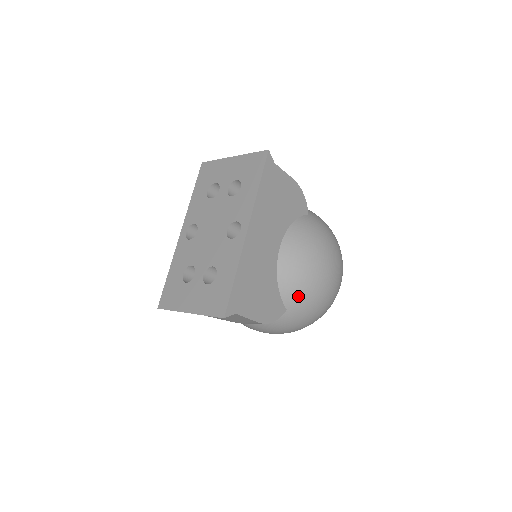
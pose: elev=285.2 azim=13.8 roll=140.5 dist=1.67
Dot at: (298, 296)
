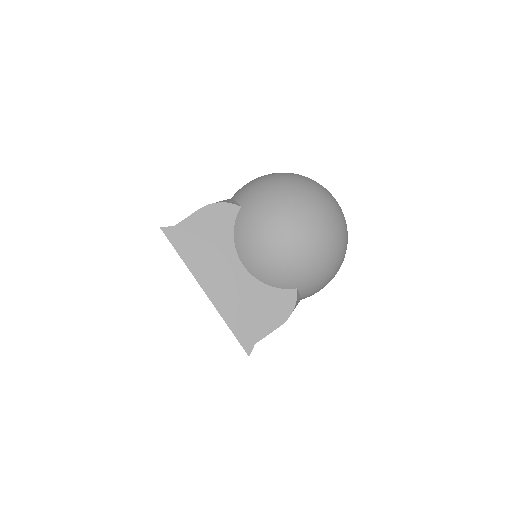
Dot at: (289, 278)
